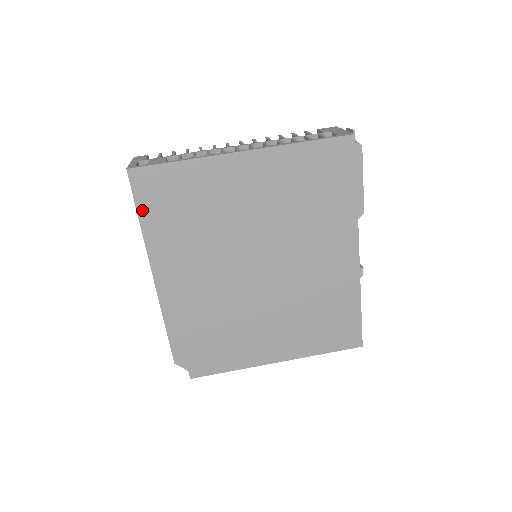
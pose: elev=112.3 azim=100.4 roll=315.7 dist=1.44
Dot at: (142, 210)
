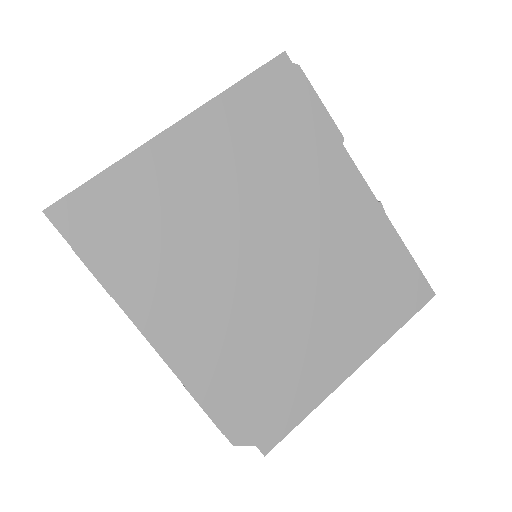
Dot at: (88, 255)
